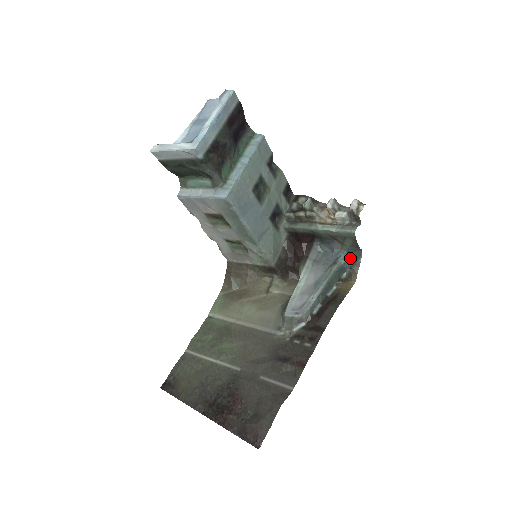
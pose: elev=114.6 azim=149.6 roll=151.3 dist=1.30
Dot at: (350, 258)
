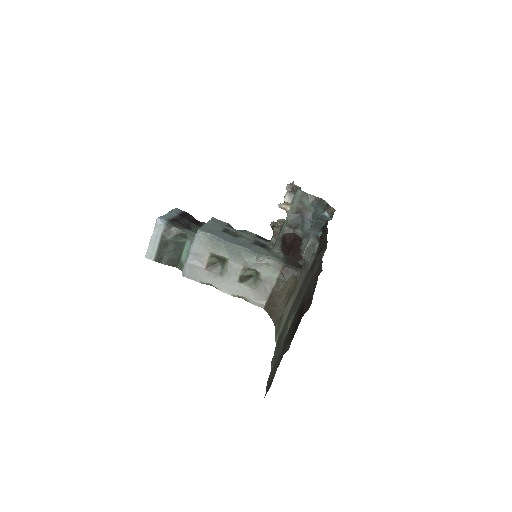
Dot at: (319, 208)
